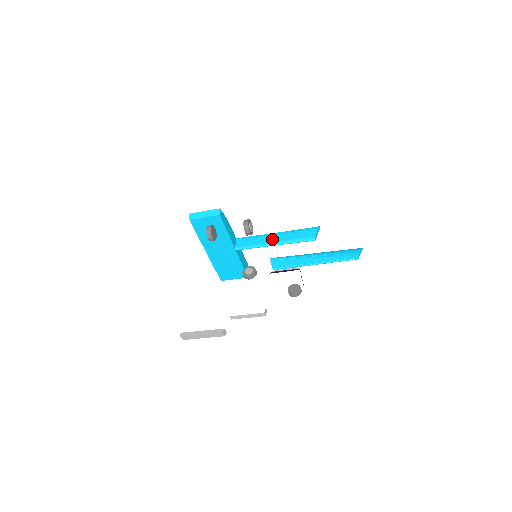
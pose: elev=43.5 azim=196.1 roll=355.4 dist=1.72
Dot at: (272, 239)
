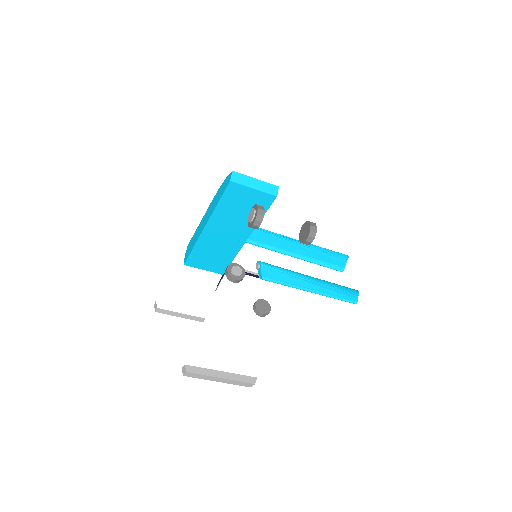
Dot at: (295, 248)
